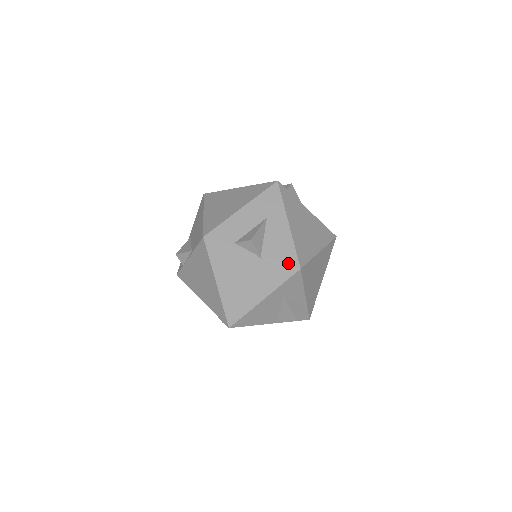
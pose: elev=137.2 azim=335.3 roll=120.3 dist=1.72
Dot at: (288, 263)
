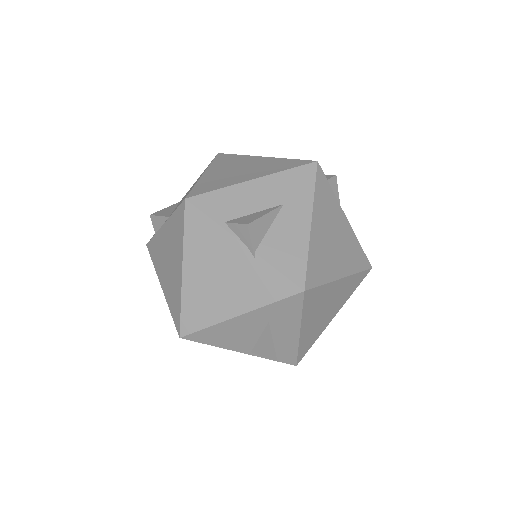
Dot at: (289, 276)
